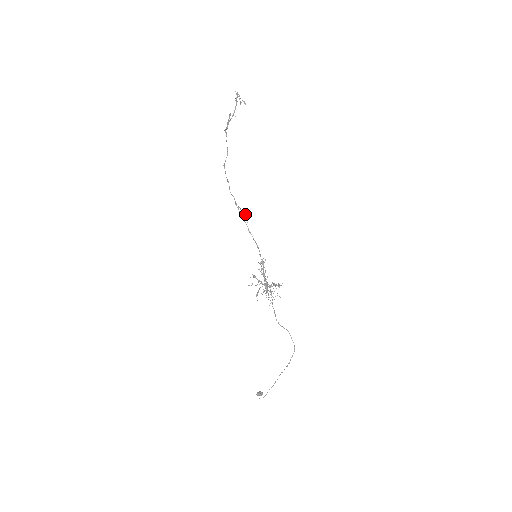
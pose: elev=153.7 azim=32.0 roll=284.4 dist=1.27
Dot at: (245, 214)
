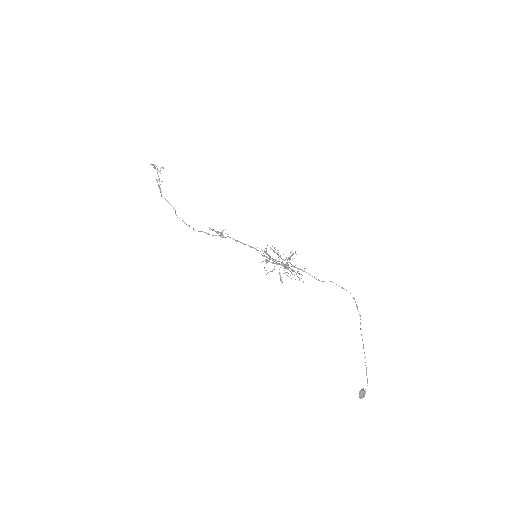
Dot at: (222, 234)
